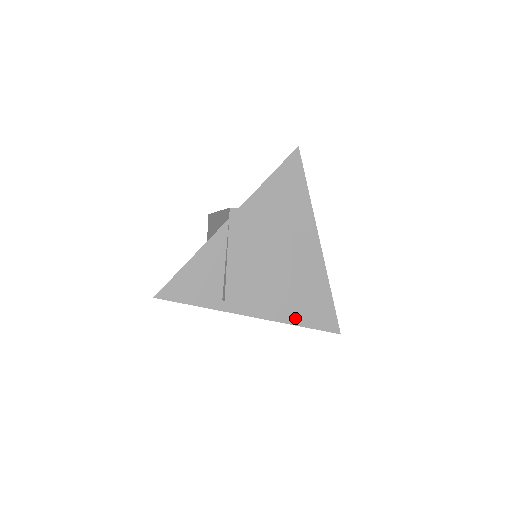
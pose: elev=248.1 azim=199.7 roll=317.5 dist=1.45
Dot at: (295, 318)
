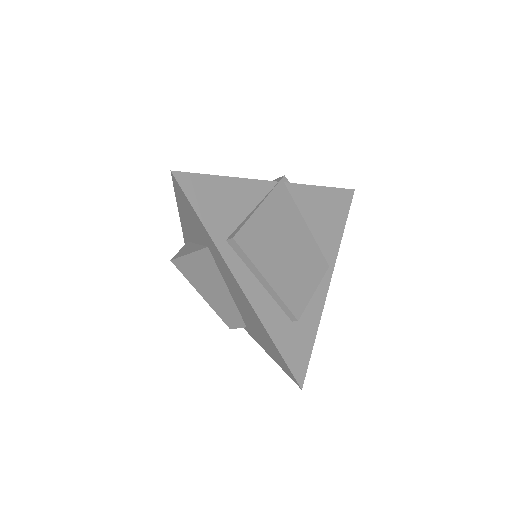
Dot at: (274, 328)
